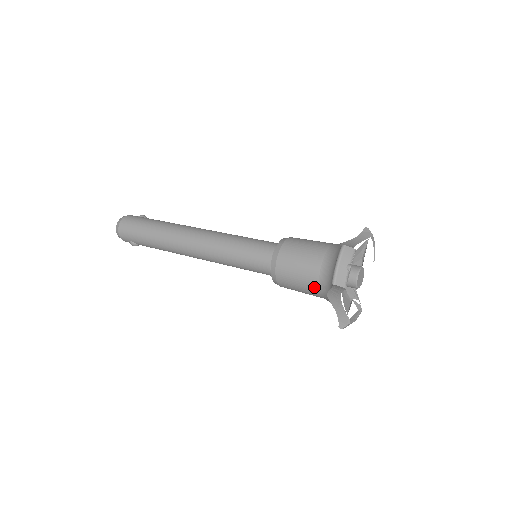
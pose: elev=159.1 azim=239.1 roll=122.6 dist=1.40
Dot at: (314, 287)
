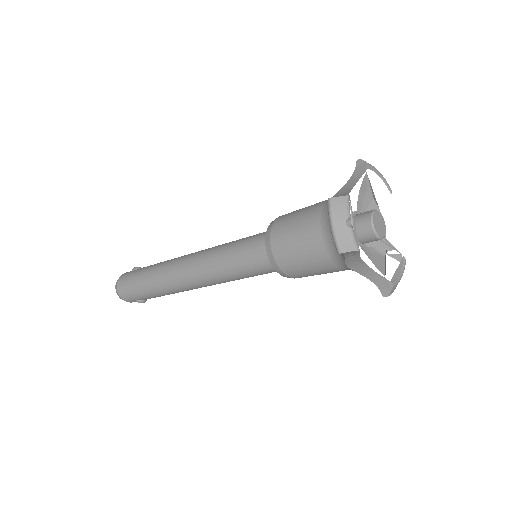
Dot at: (328, 263)
